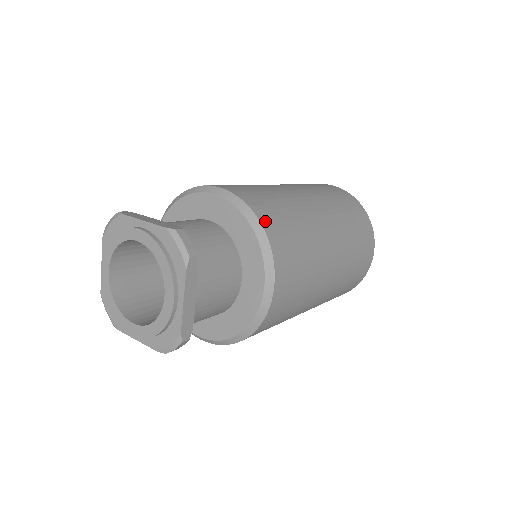
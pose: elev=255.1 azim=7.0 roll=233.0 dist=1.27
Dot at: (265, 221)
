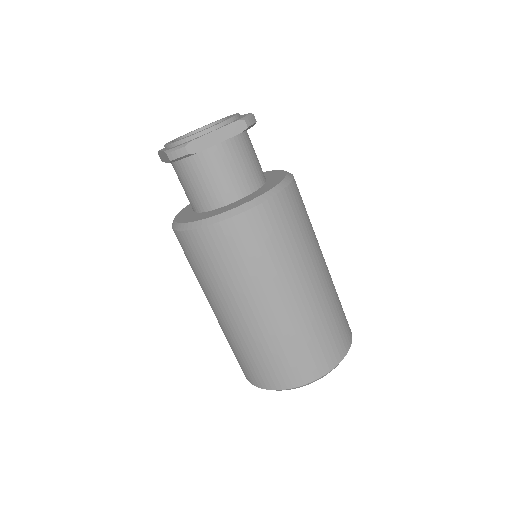
Dot at: (293, 189)
